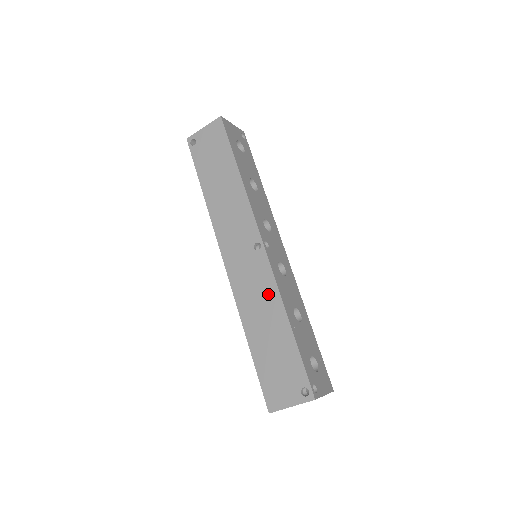
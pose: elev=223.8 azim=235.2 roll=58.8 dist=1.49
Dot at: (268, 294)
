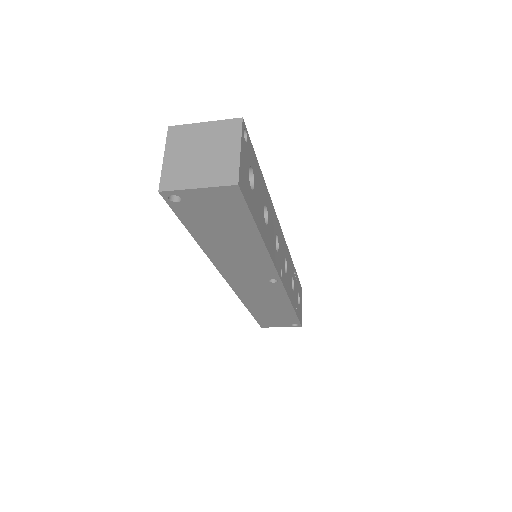
Dot at: (277, 299)
